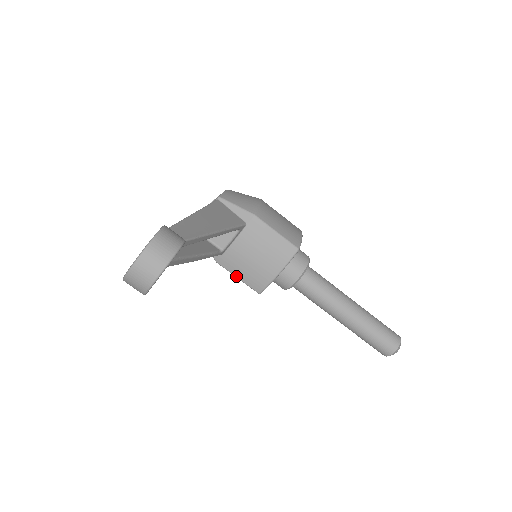
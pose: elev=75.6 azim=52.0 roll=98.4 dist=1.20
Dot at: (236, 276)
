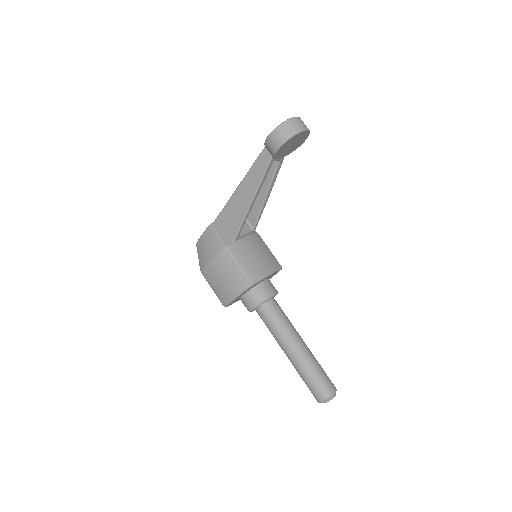
Dot at: (239, 263)
